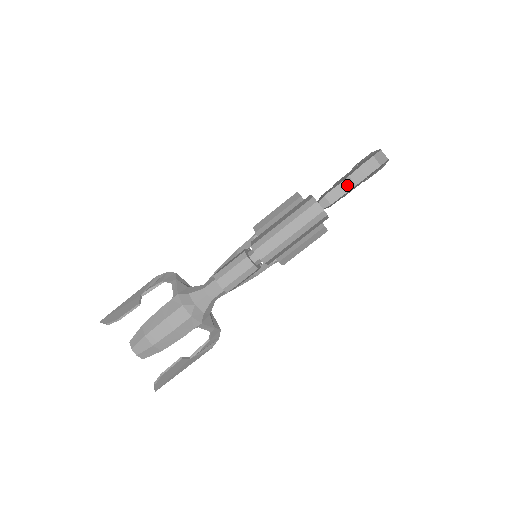
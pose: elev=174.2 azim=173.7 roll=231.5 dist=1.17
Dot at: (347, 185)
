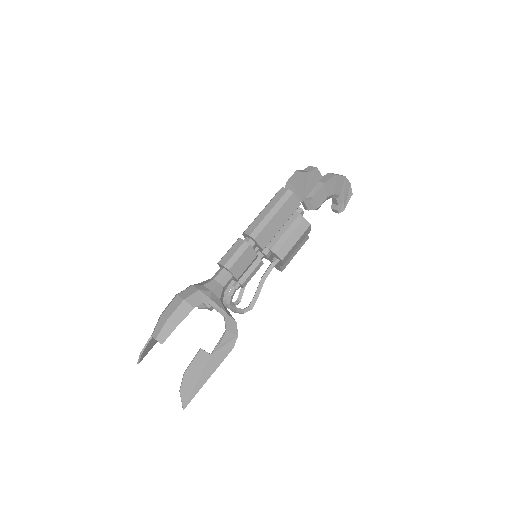
Dot at: (301, 171)
